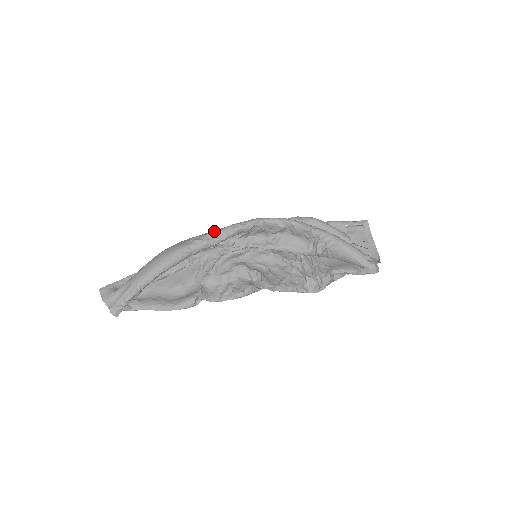
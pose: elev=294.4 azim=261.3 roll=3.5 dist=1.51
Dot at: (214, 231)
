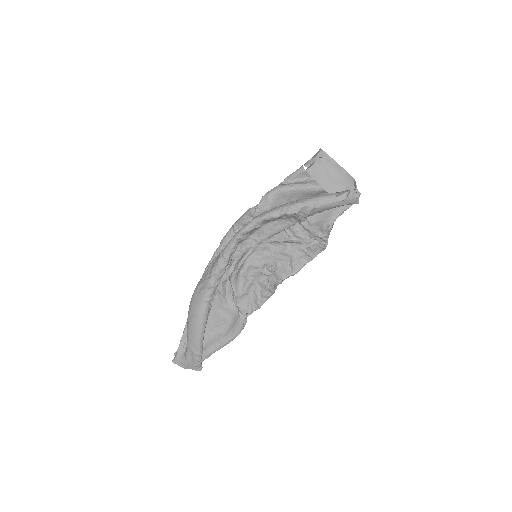
Dot at: (212, 272)
